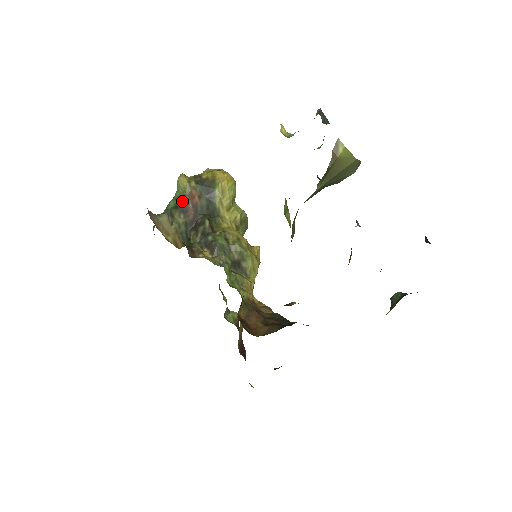
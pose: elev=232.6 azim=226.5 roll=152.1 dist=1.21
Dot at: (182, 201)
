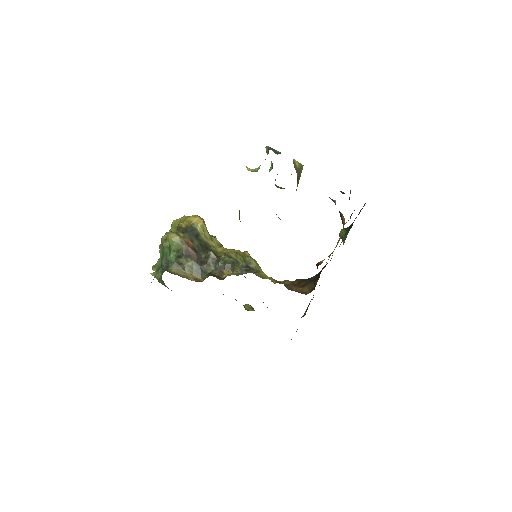
Dot at: (182, 250)
